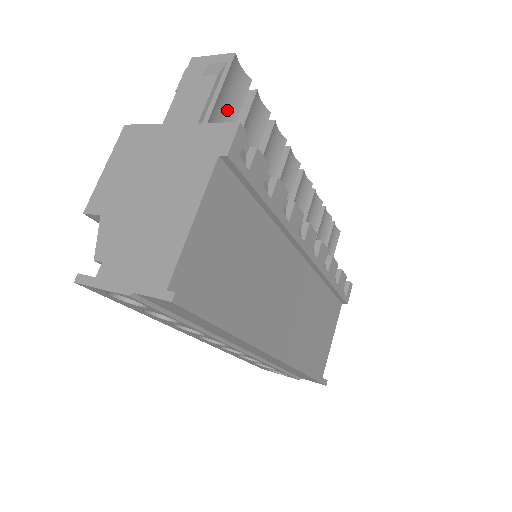
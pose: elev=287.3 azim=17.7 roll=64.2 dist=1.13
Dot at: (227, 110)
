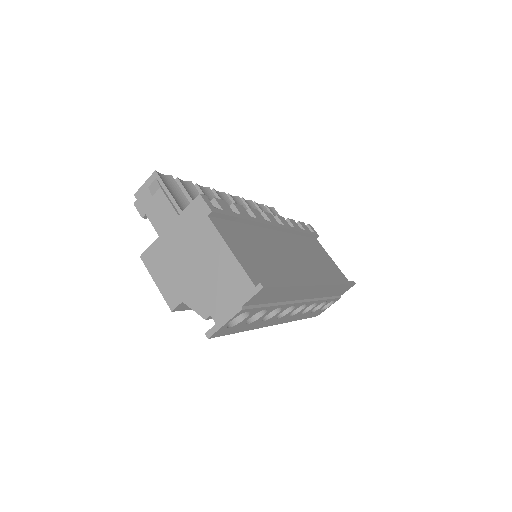
Dot at: (179, 198)
